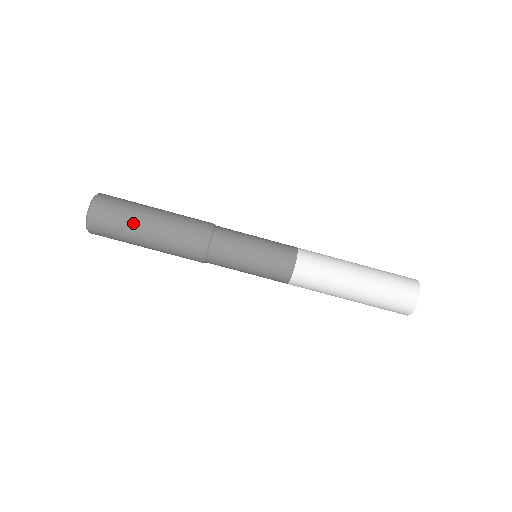
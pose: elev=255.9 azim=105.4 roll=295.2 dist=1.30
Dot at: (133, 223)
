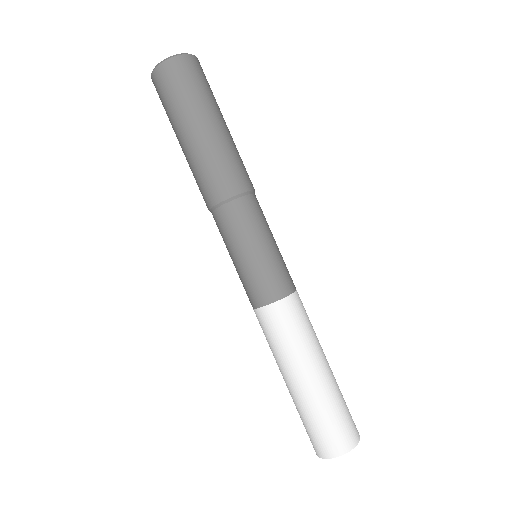
Dot at: (212, 104)
